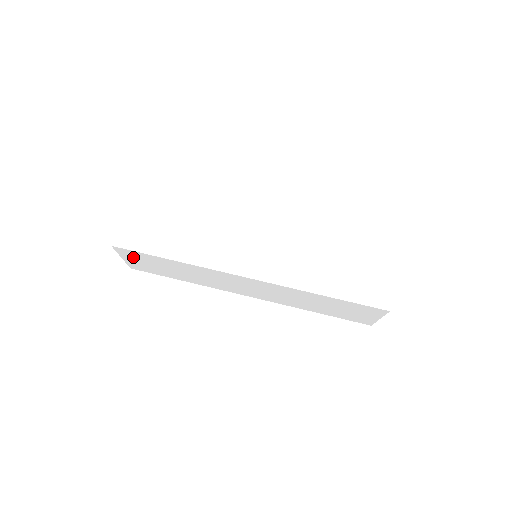
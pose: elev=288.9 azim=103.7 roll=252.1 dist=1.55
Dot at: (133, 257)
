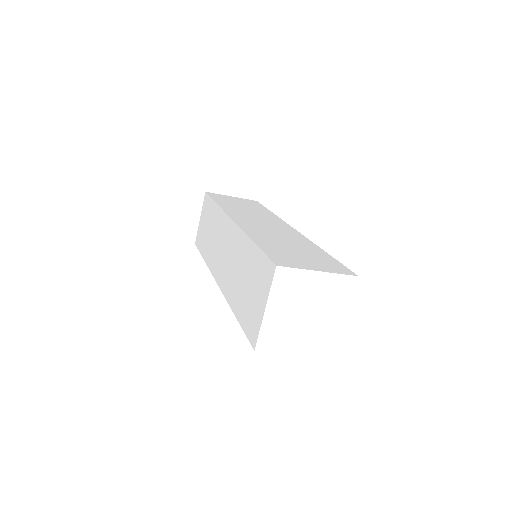
Dot at: occluded
